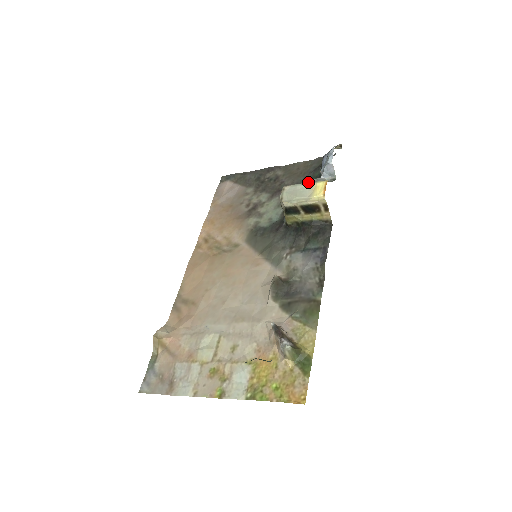
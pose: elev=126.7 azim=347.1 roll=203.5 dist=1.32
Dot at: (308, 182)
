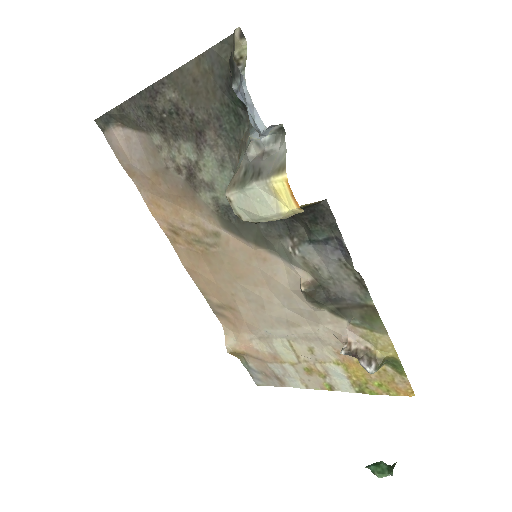
Dot at: (248, 157)
